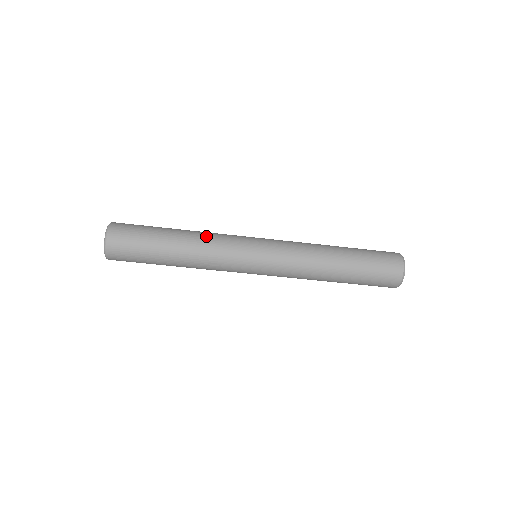
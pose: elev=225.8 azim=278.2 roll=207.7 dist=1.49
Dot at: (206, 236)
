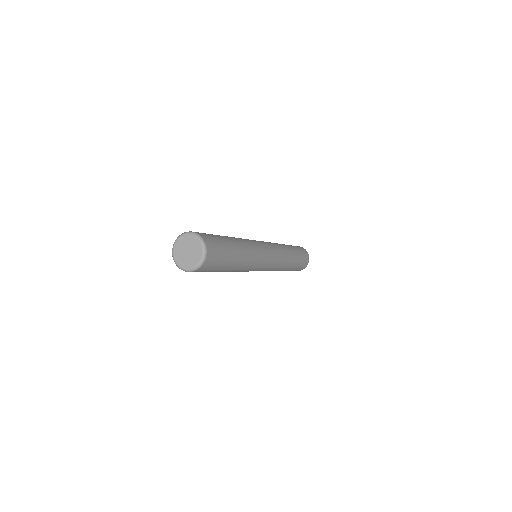
Dot at: (251, 251)
